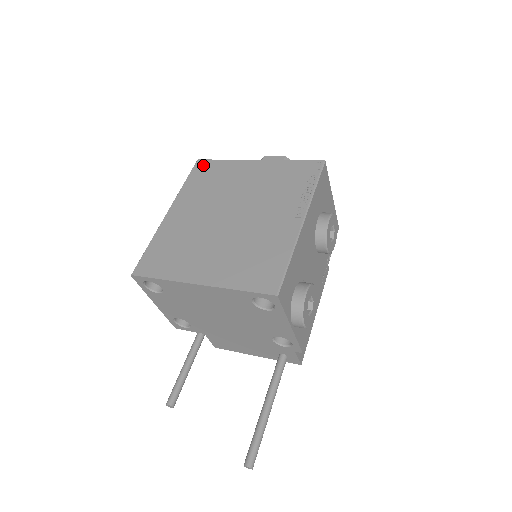
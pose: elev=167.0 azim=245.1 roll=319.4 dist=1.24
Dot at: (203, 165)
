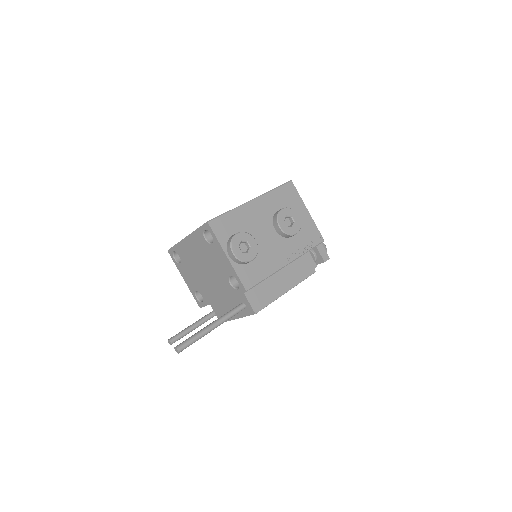
Dot at: occluded
